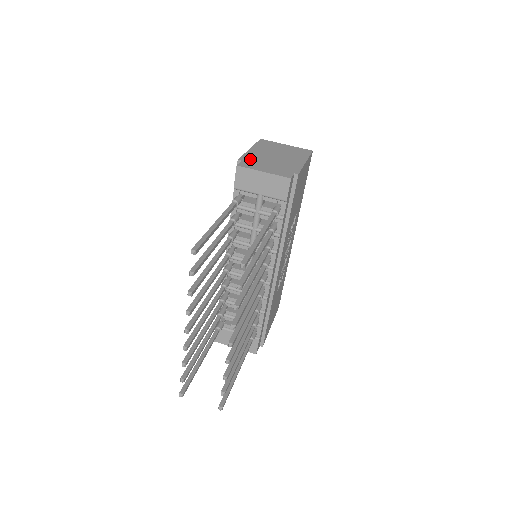
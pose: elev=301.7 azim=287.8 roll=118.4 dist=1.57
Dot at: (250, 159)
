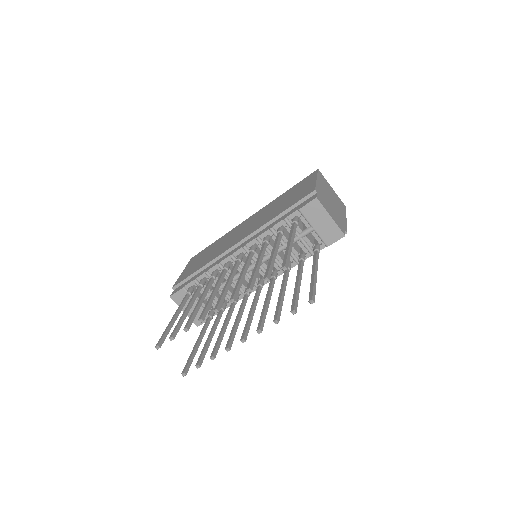
Dot at: (321, 194)
